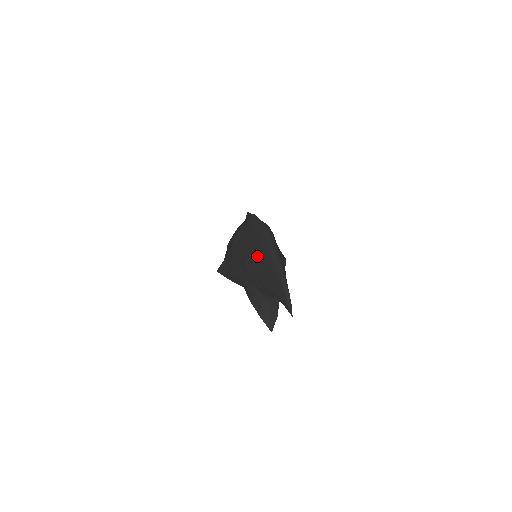
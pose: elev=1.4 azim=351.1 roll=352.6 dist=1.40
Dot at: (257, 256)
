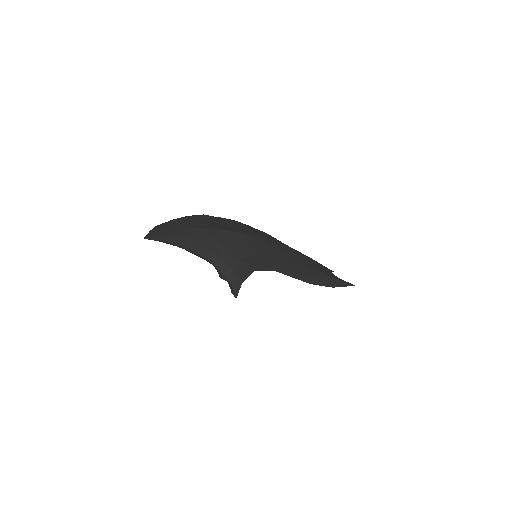
Dot at: occluded
